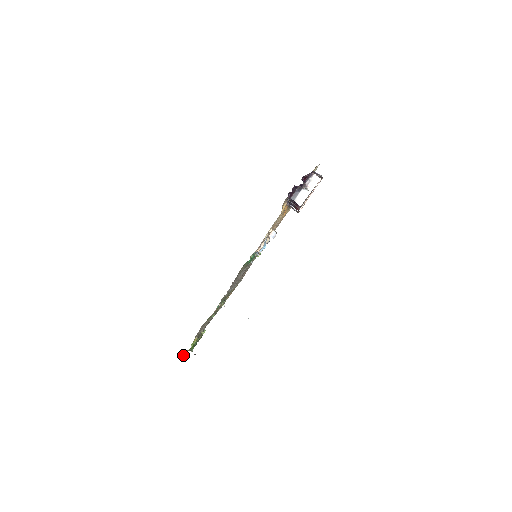
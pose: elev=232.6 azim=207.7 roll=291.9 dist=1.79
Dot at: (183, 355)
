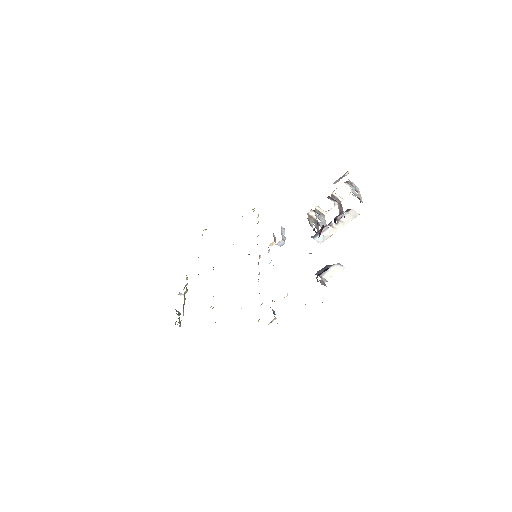
Dot at: occluded
